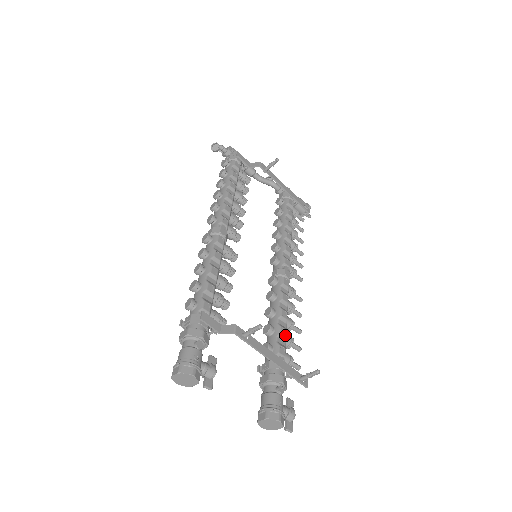
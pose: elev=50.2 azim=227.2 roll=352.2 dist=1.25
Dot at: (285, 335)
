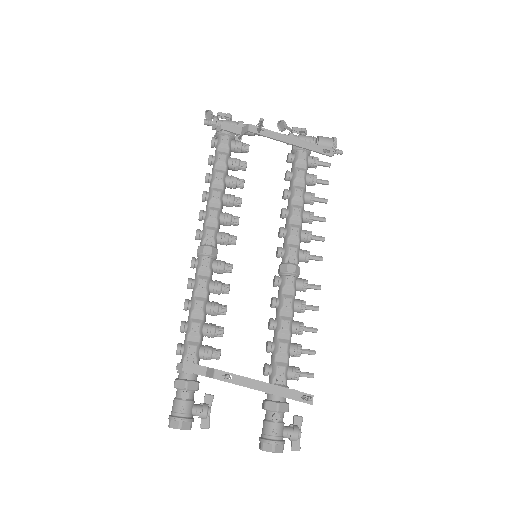
Dot at: (285, 351)
